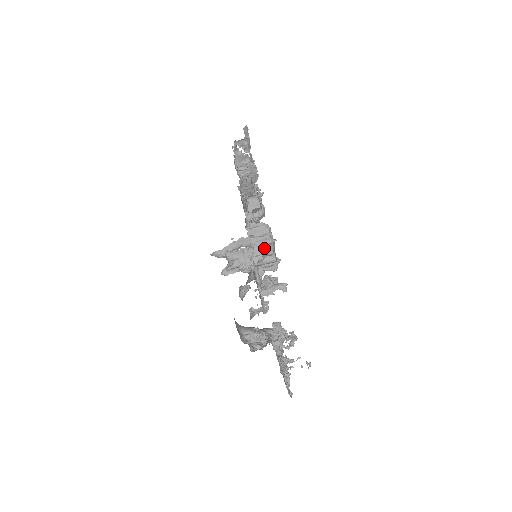
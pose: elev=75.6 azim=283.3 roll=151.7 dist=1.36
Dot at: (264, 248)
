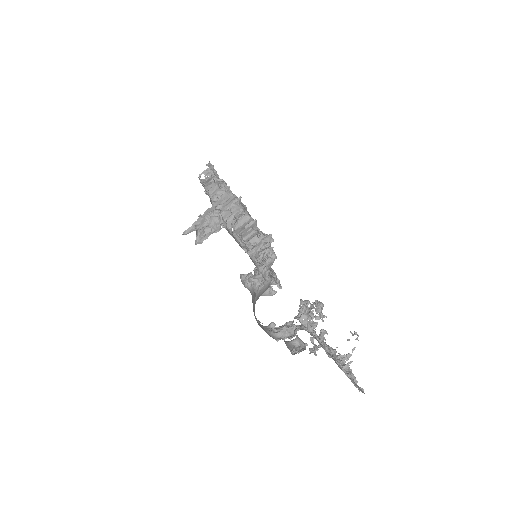
Dot at: (232, 209)
